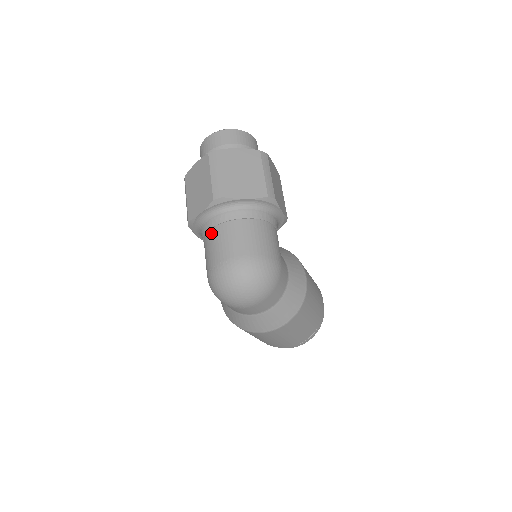
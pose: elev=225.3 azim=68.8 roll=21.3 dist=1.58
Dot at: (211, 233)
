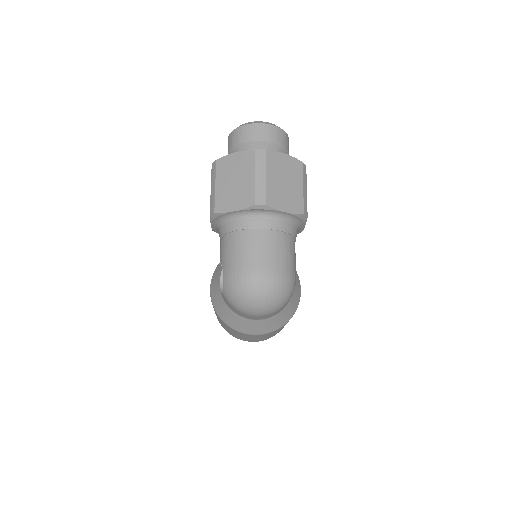
Dot at: (240, 235)
